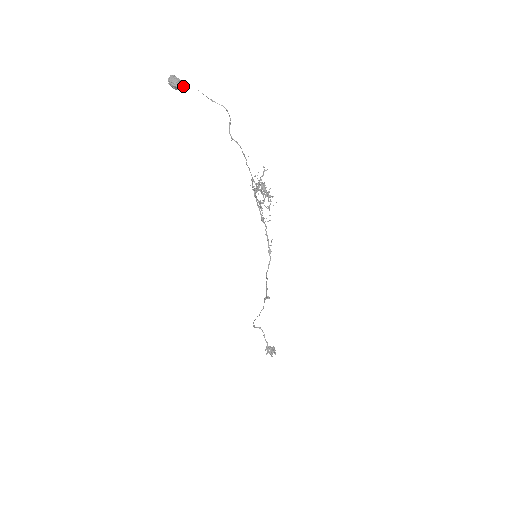
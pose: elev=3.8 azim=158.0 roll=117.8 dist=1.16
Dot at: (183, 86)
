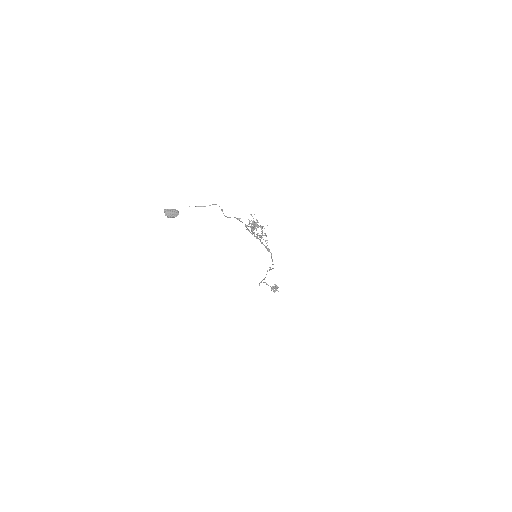
Dot at: (177, 211)
